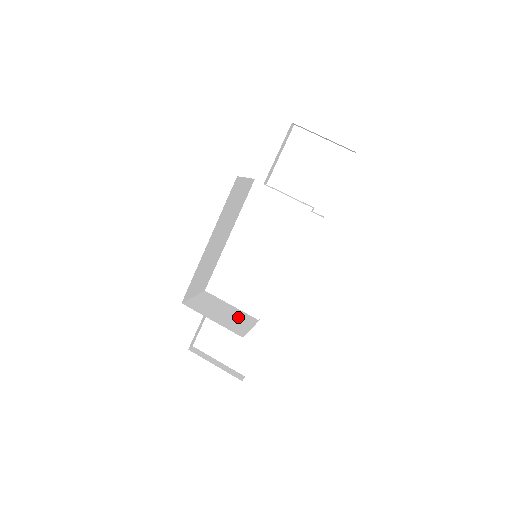
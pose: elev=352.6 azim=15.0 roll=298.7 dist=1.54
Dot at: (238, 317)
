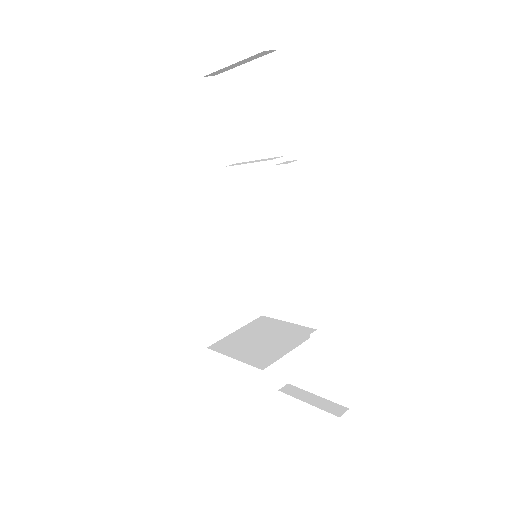
Dot at: (284, 338)
